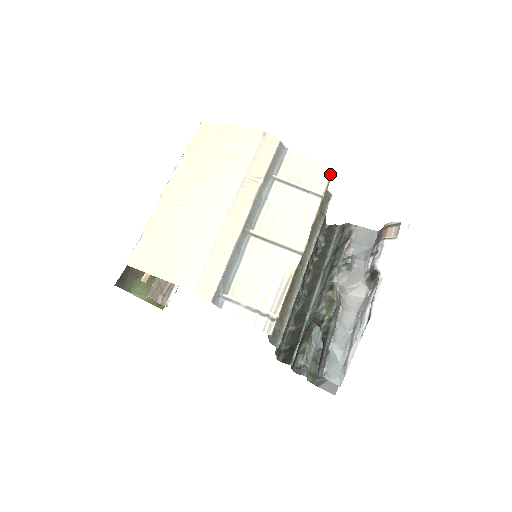
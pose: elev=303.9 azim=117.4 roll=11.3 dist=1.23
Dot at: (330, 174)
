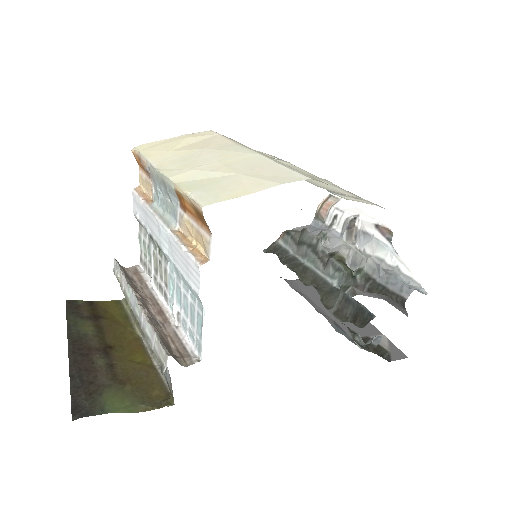
Dot at: occluded
